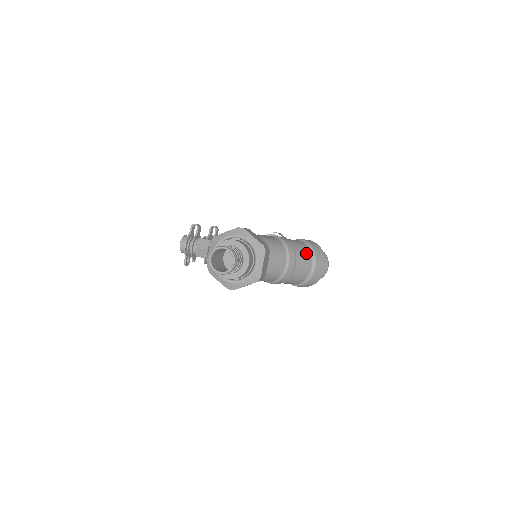
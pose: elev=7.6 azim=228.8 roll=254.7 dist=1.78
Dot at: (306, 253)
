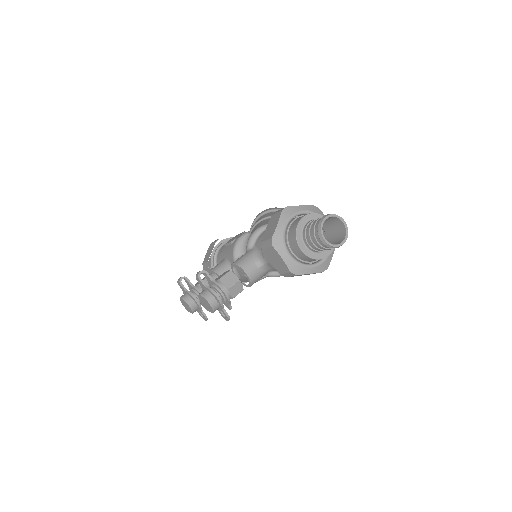
Dot at: occluded
